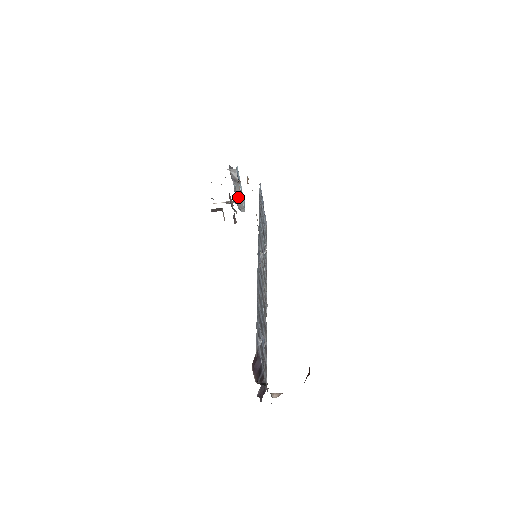
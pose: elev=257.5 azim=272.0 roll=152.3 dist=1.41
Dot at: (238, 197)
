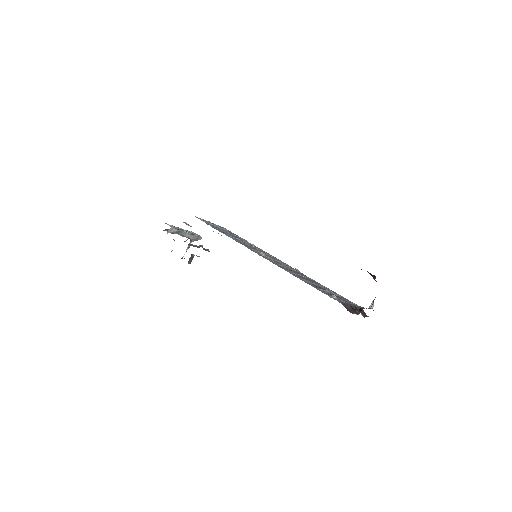
Dot at: (190, 237)
